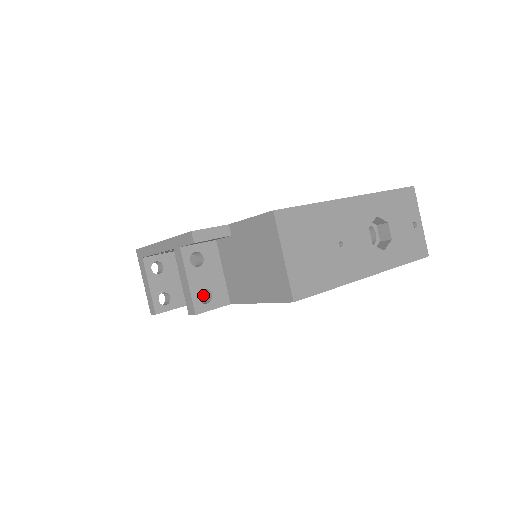
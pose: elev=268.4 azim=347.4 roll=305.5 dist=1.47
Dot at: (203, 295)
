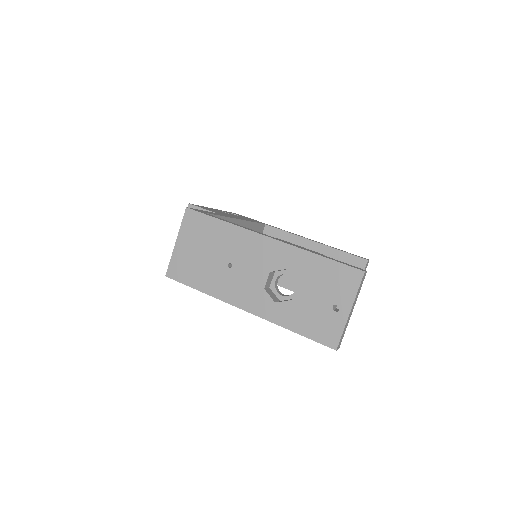
Dot at: occluded
